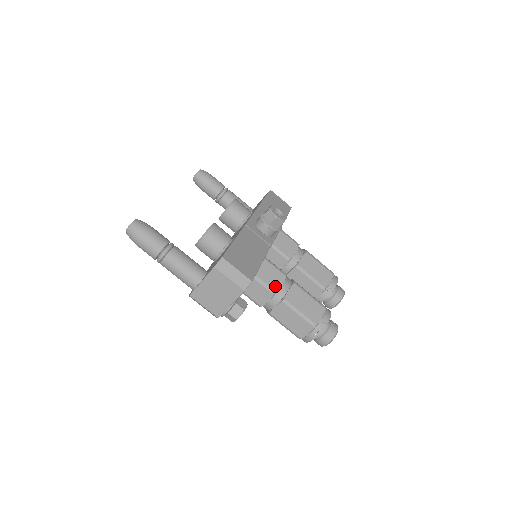
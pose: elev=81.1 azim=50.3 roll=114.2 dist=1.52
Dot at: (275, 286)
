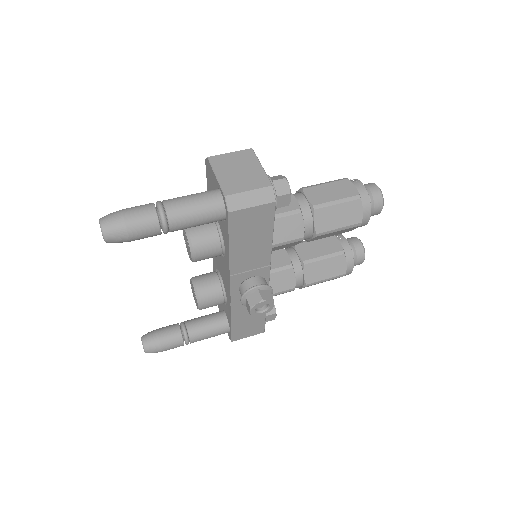
Dot at: occluded
